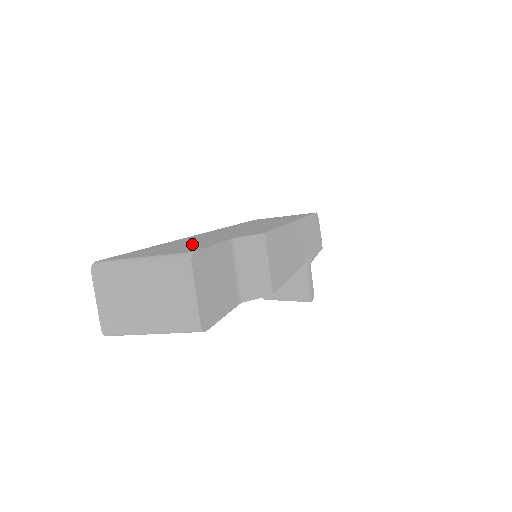
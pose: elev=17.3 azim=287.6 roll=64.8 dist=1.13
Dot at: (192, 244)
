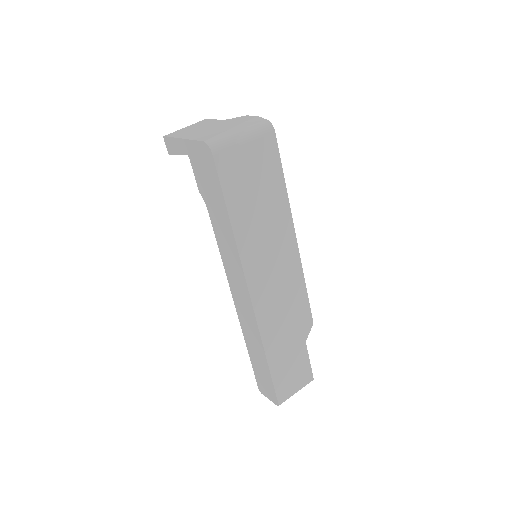
Dot at: (295, 360)
